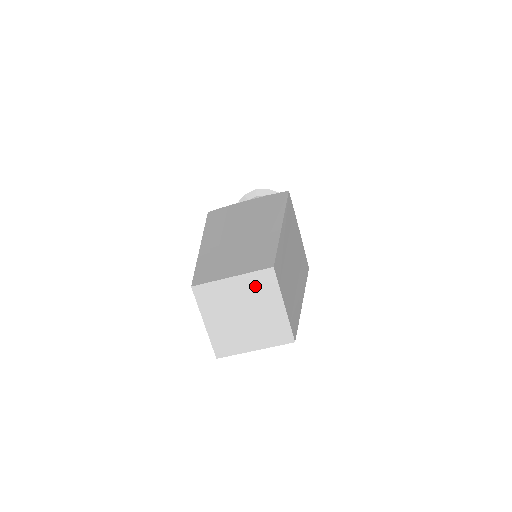
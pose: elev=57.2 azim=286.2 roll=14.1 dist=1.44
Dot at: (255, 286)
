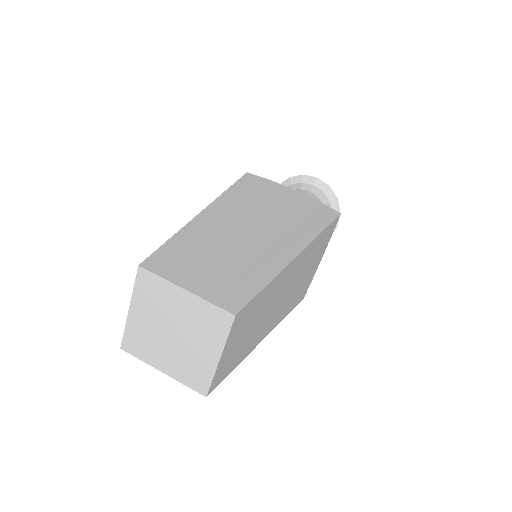
Dot at: (149, 298)
